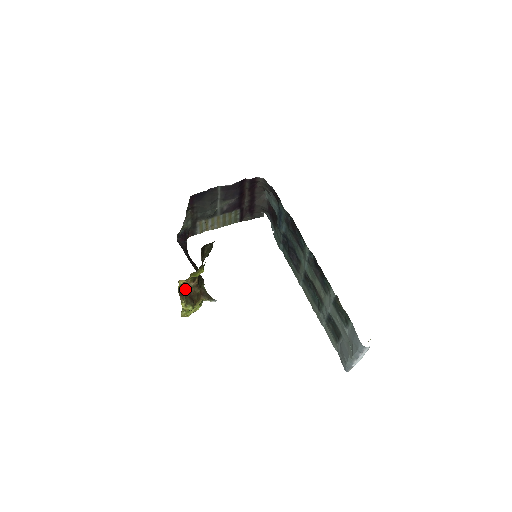
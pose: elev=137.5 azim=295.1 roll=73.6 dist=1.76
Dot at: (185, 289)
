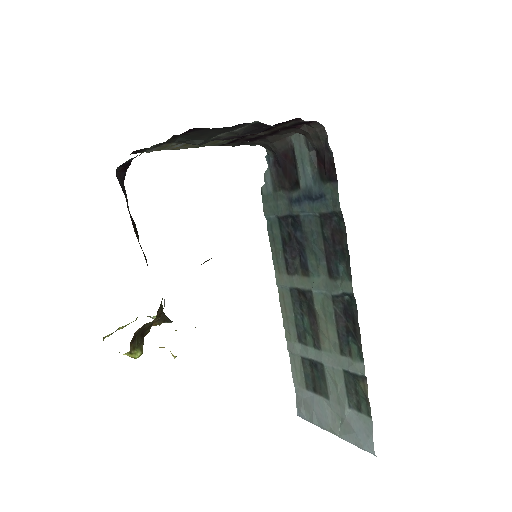
Dot at: (141, 327)
